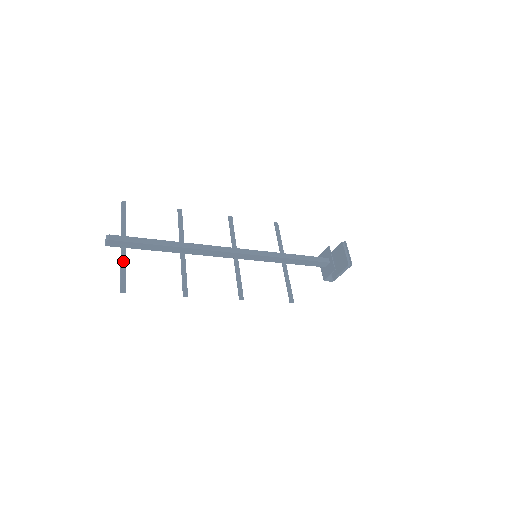
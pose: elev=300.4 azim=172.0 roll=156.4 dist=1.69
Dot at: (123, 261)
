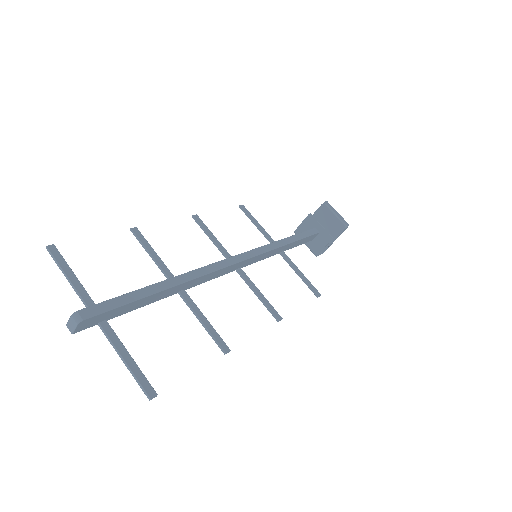
Dot at: (118, 345)
